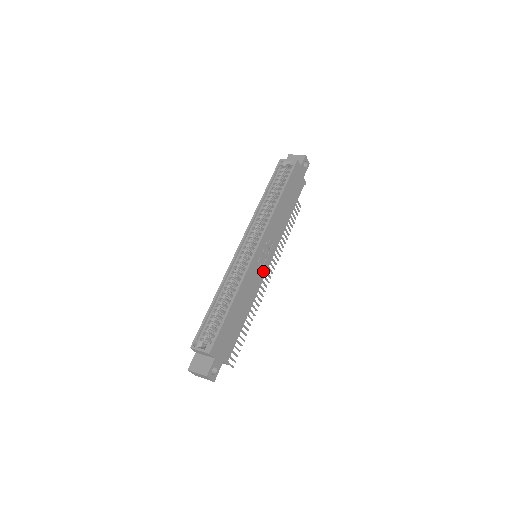
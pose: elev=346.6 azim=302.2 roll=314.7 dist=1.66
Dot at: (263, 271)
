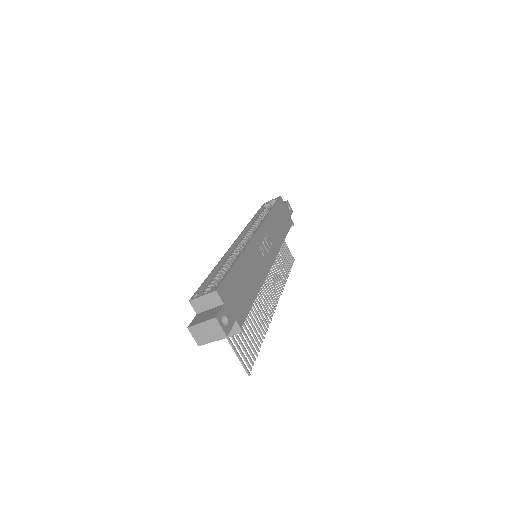
Dot at: (267, 262)
